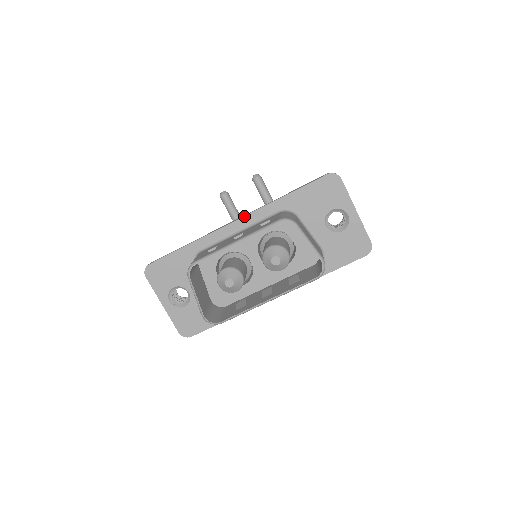
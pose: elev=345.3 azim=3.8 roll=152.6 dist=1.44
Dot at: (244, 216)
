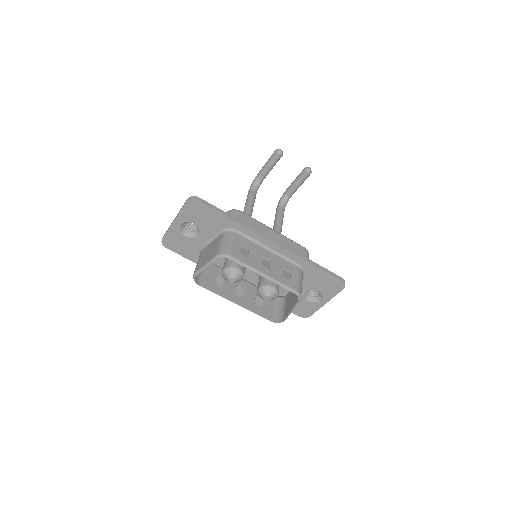
Dot at: (282, 247)
